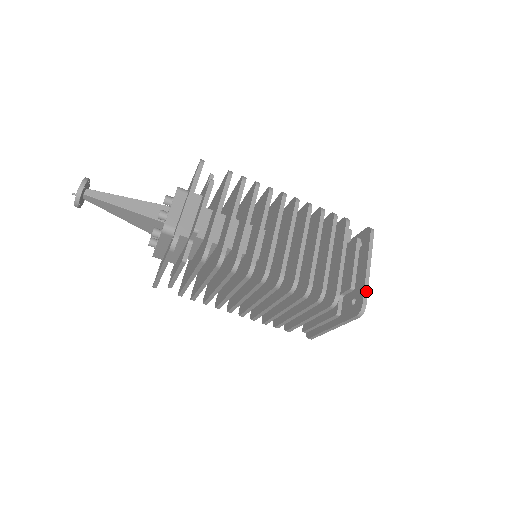
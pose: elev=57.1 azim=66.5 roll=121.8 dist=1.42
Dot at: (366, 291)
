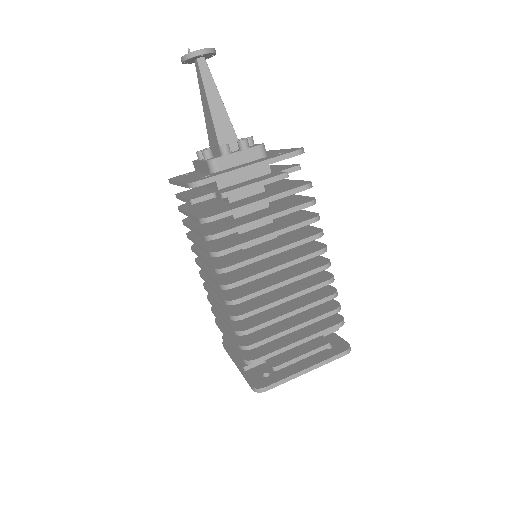
Dot at: (281, 383)
